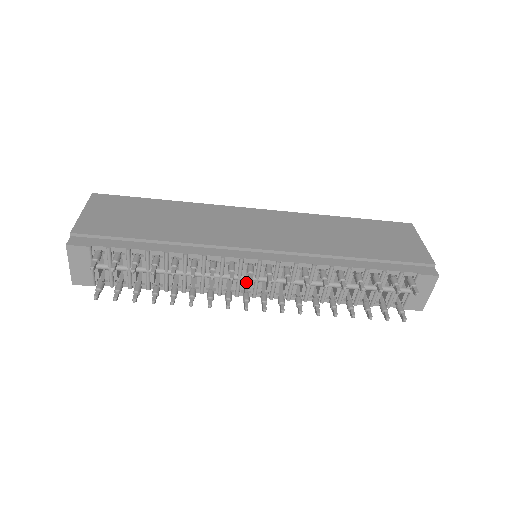
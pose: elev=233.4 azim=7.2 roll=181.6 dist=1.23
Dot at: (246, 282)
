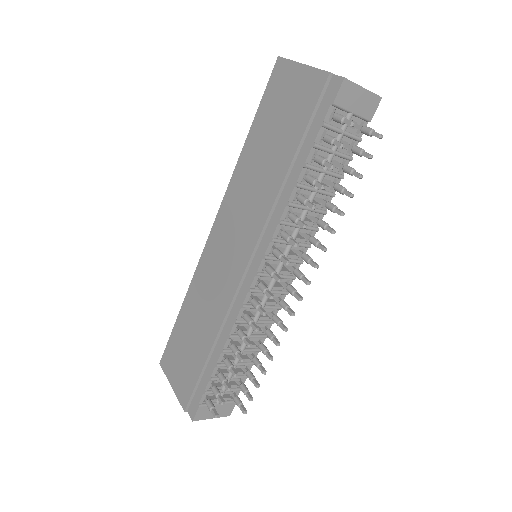
Dot at: occluded
